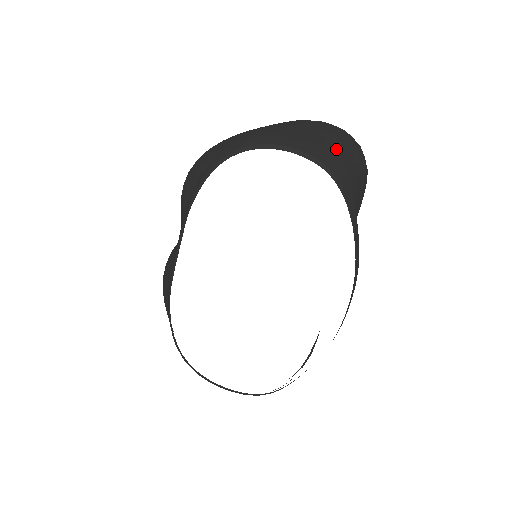
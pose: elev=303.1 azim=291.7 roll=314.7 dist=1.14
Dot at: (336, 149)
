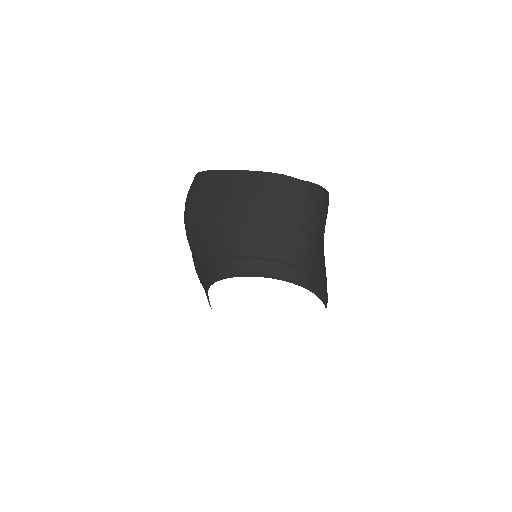
Dot at: (299, 240)
